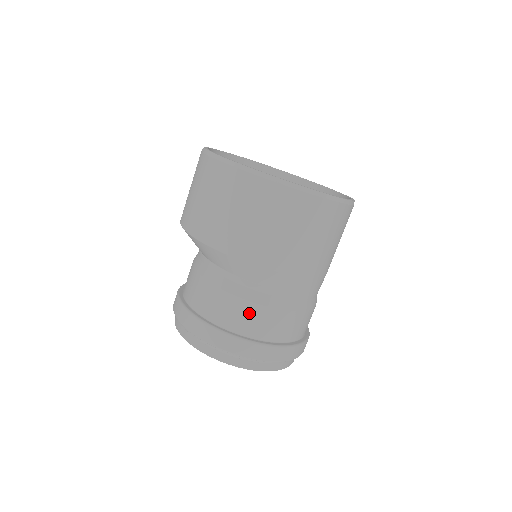
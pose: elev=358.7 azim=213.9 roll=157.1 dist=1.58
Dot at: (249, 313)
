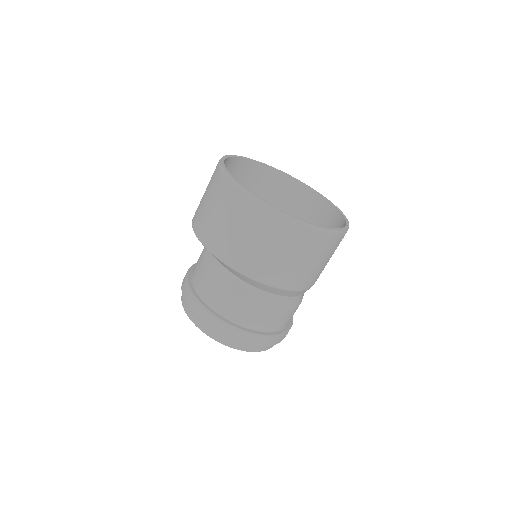
Dot at: occluded
